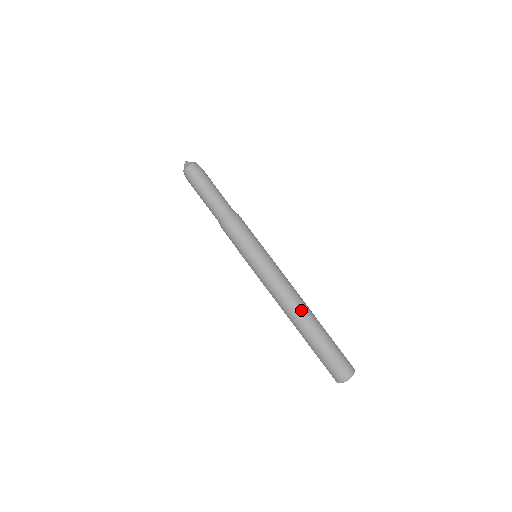
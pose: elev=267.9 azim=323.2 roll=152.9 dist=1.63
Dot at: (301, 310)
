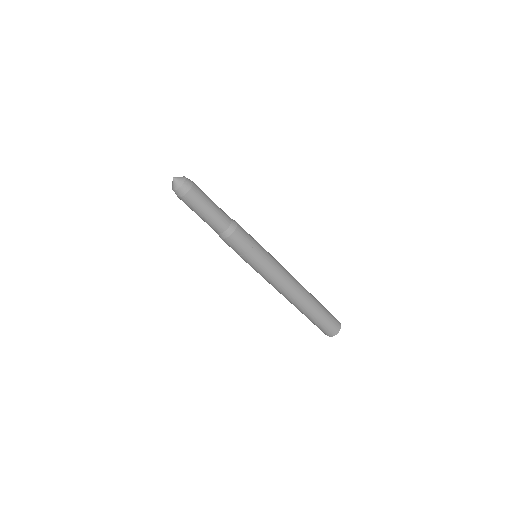
Dot at: (302, 292)
